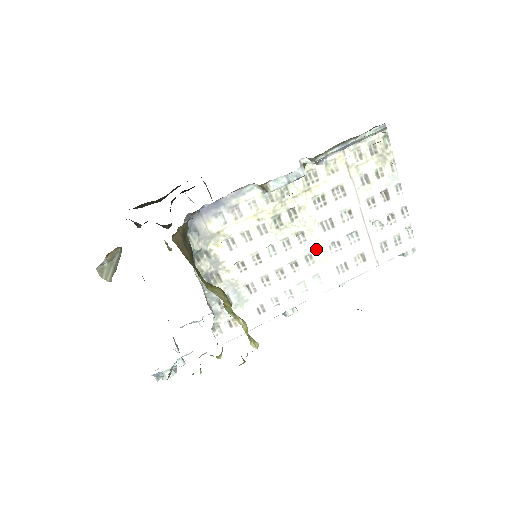
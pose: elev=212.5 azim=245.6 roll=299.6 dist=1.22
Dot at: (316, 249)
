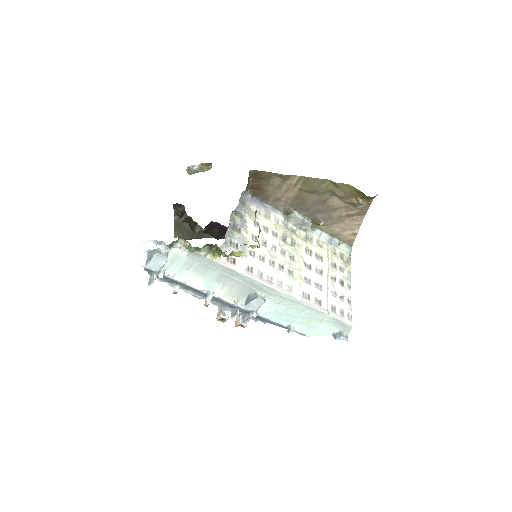
Dot at: (297, 270)
